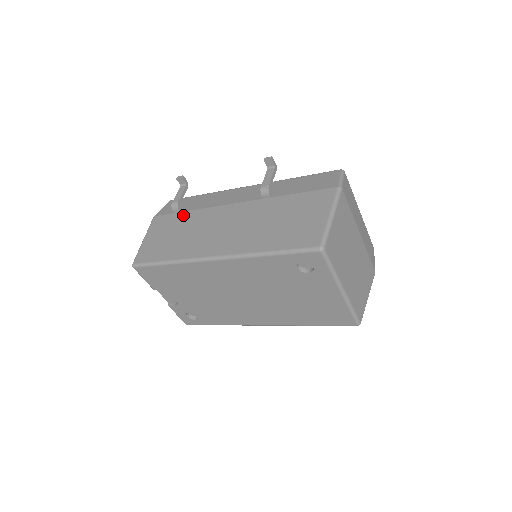
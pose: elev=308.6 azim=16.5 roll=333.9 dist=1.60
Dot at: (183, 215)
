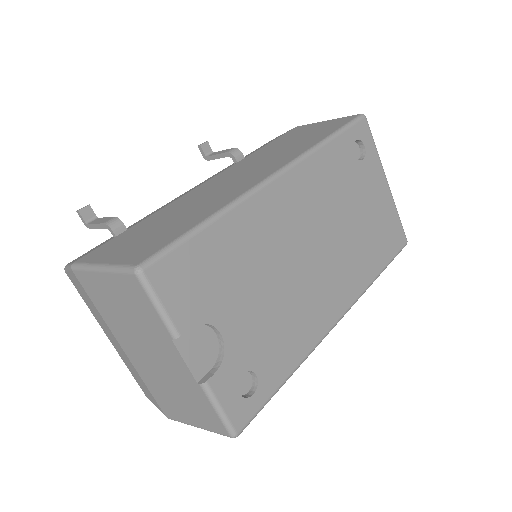
Dot at: (139, 224)
